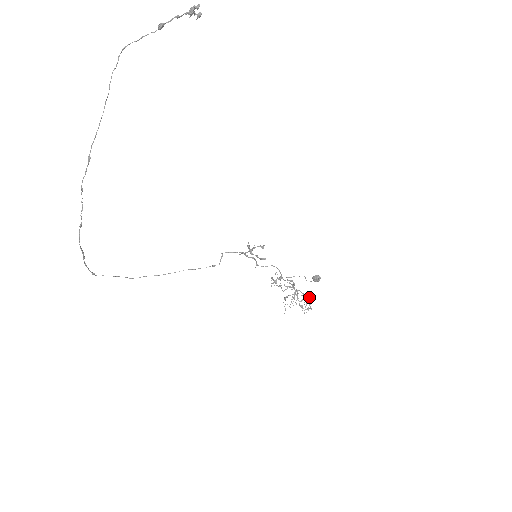
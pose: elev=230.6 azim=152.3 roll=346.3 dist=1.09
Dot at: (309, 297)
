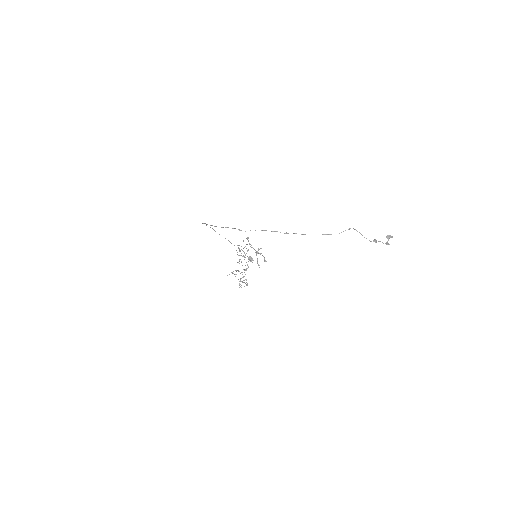
Dot at: (247, 284)
